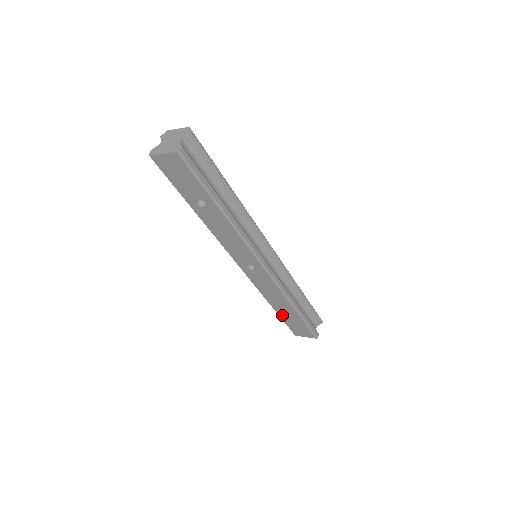
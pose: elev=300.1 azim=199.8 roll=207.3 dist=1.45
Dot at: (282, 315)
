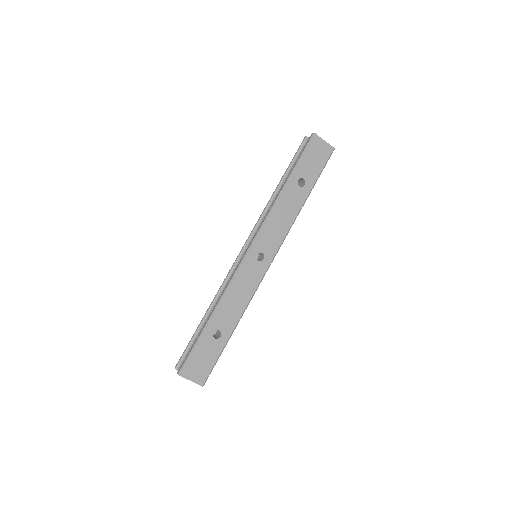
Dot at: (208, 333)
